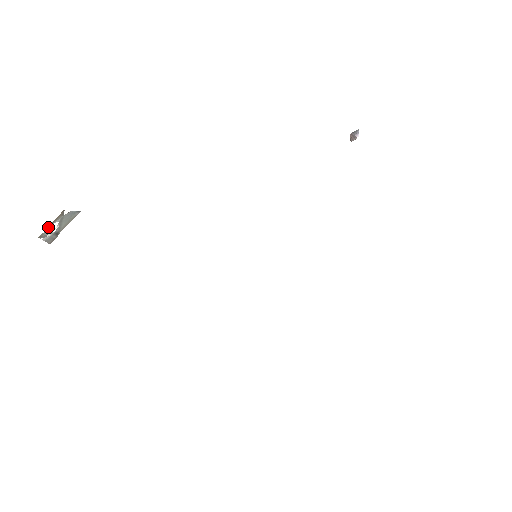
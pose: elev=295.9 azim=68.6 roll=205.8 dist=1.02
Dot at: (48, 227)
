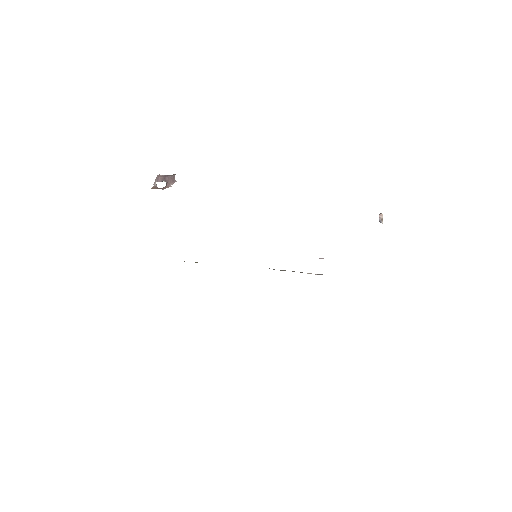
Dot at: (159, 188)
